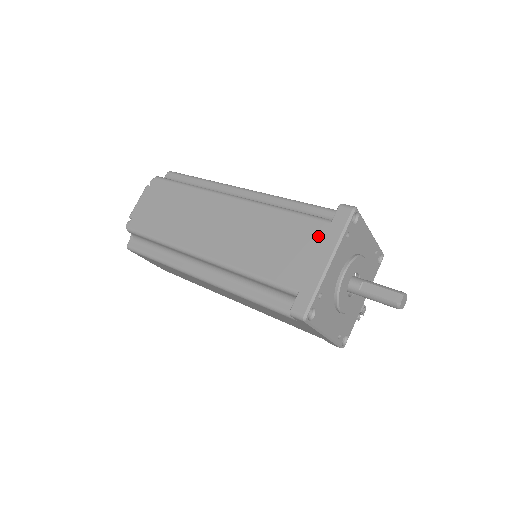
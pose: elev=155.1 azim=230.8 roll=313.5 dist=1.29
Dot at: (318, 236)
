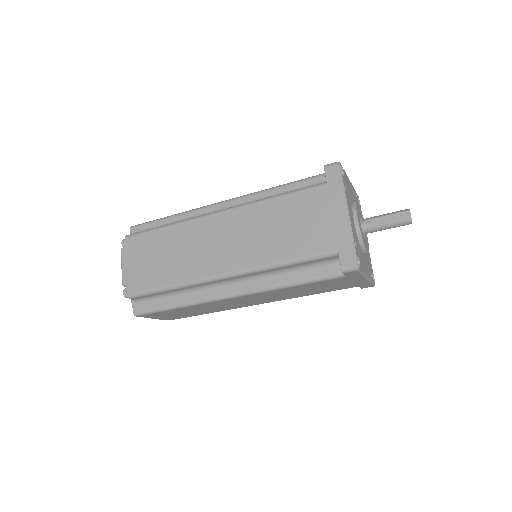
Dot at: (323, 200)
